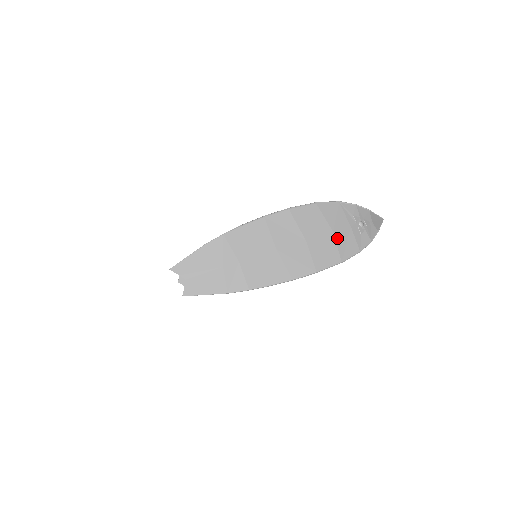
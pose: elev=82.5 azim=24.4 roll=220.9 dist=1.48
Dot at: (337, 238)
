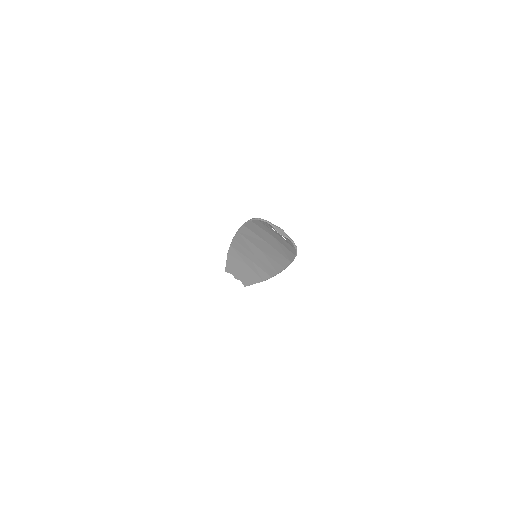
Dot at: (279, 241)
